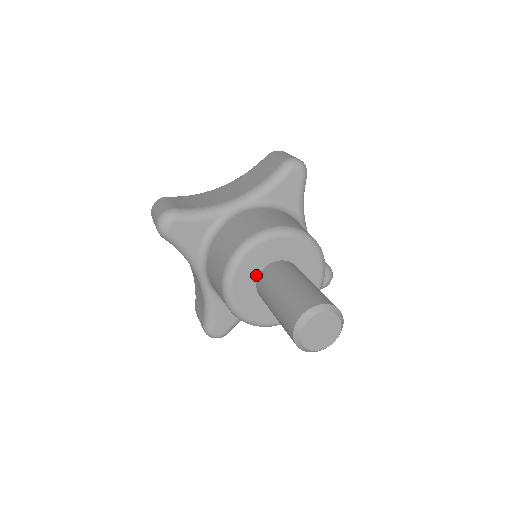
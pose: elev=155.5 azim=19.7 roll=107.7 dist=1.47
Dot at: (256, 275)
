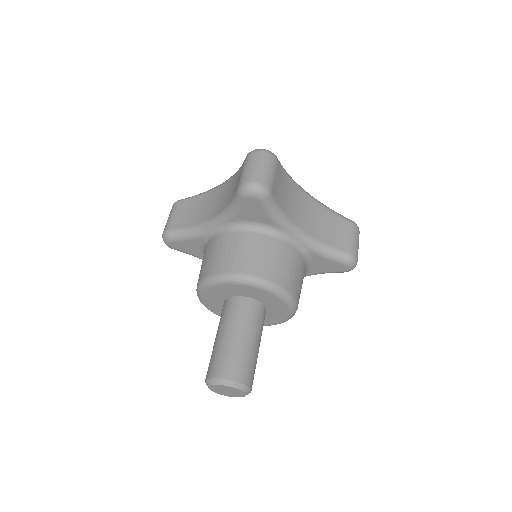
Dot at: (222, 303)
